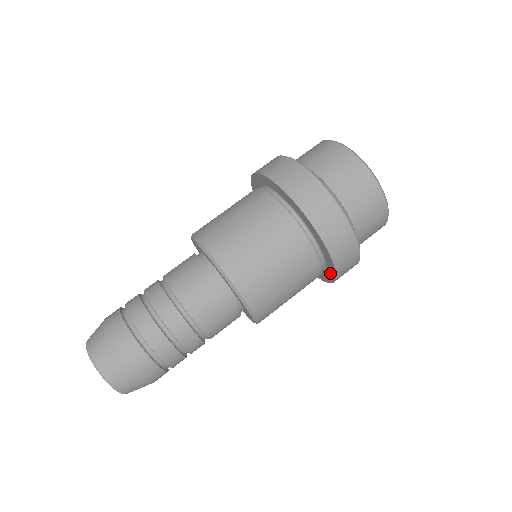
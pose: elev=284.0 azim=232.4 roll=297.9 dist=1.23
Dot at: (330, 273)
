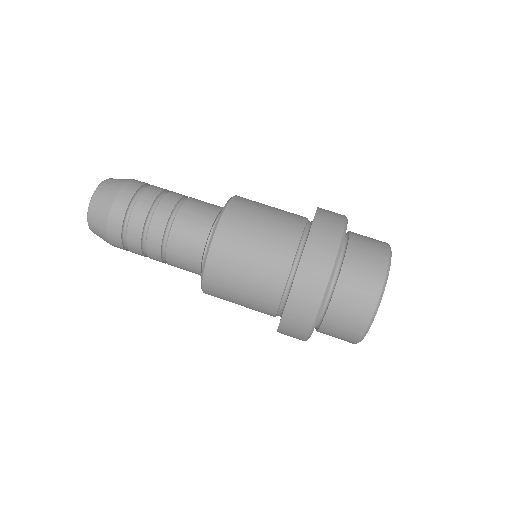
Dot at: occluded
